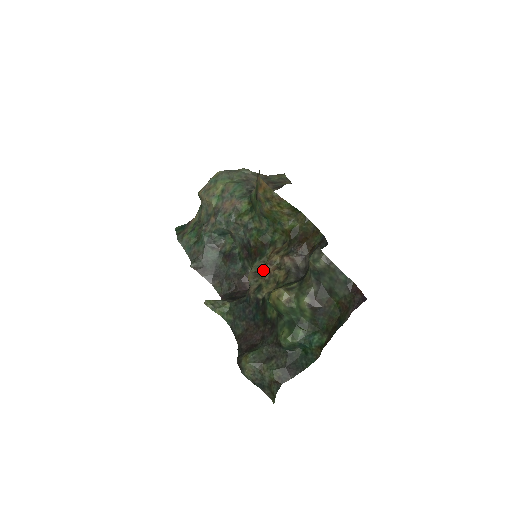
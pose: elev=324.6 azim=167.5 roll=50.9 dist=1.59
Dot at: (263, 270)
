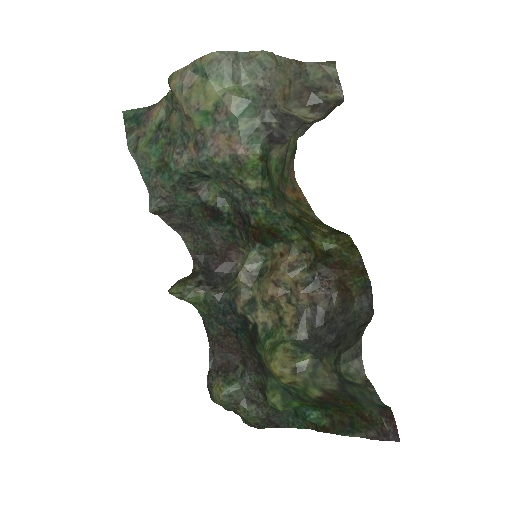
Dot at: (262, 279)
